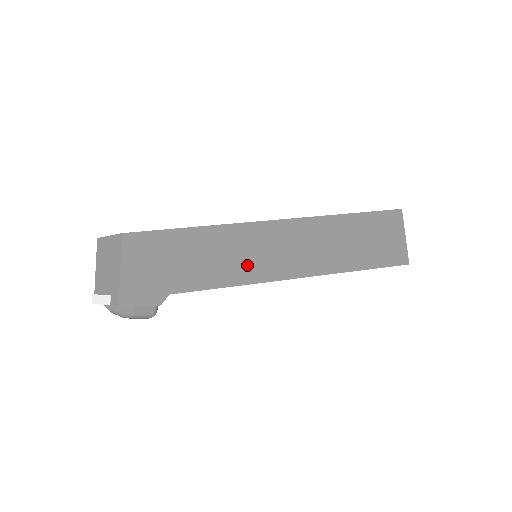
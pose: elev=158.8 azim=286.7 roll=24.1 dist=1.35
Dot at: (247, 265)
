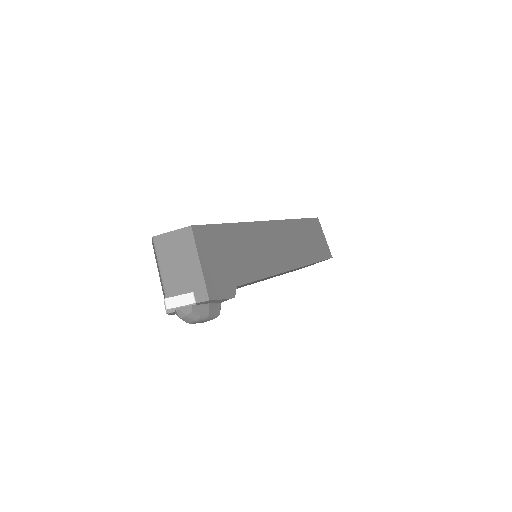
Dot at: (269, 258)
